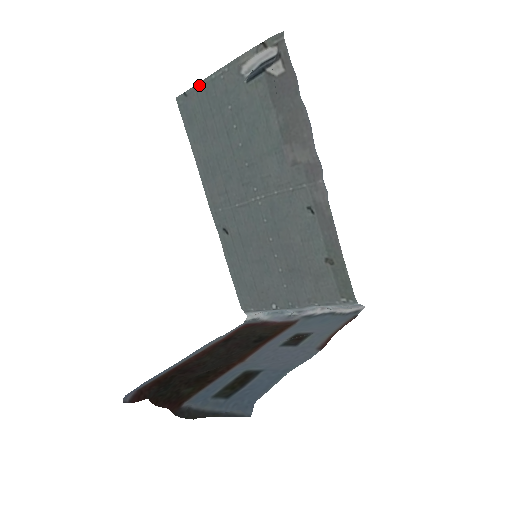
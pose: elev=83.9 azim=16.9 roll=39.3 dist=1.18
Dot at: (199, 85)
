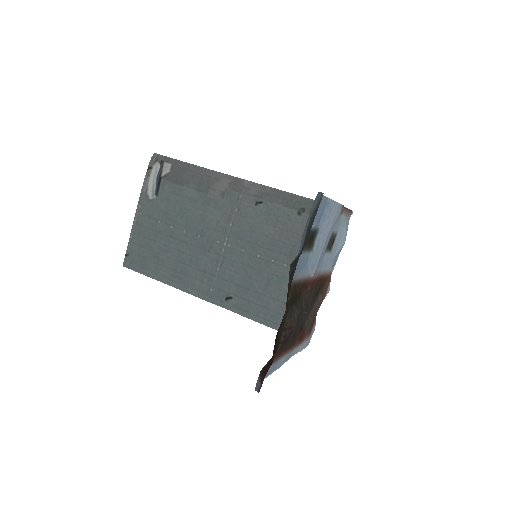
Dot at: (131, 237)
